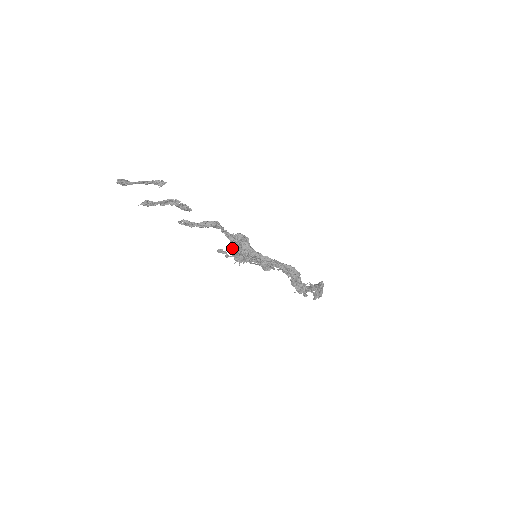
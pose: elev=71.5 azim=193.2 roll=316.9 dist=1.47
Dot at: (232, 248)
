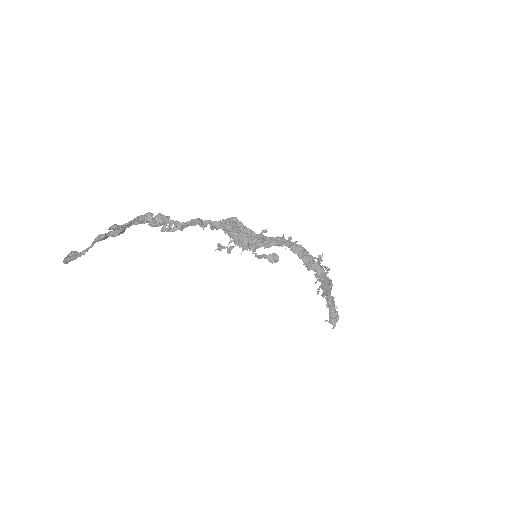
Dot at: (231, 233)
